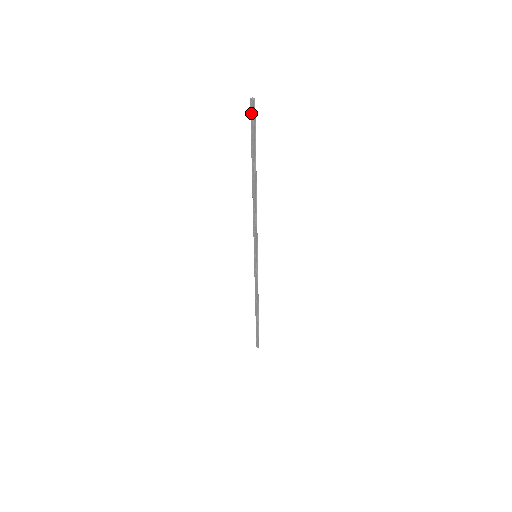
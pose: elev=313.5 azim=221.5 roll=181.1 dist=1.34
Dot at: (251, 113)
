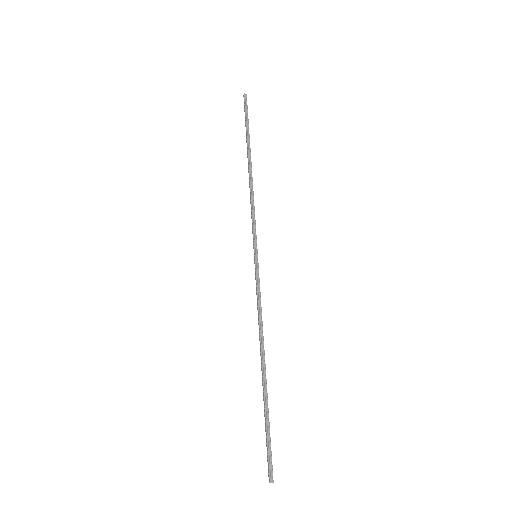
Dot at: (244, 104)
